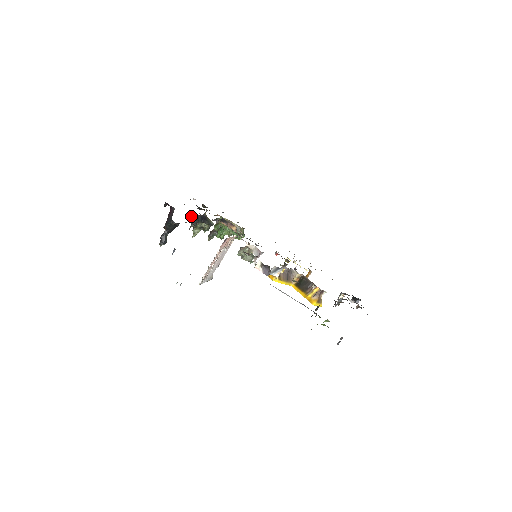
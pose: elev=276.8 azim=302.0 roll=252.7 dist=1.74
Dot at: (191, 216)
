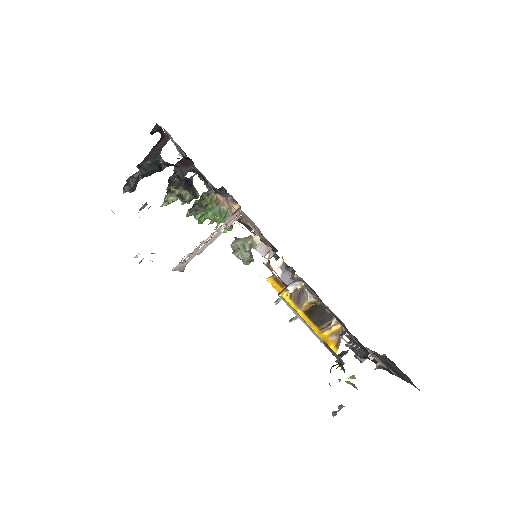
Dot at: (186, 163)
